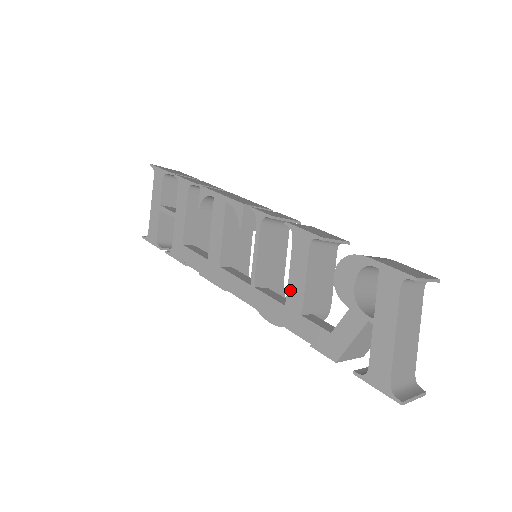
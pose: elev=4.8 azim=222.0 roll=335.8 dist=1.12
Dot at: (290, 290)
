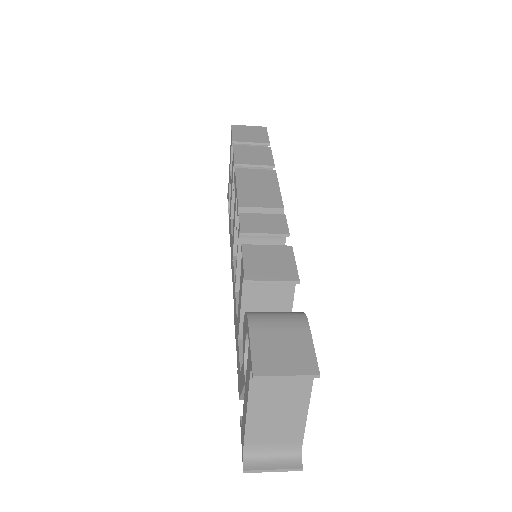
Dot at: (238, 312)
